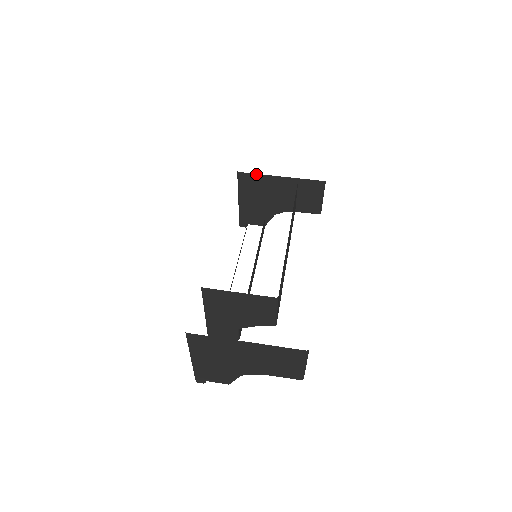
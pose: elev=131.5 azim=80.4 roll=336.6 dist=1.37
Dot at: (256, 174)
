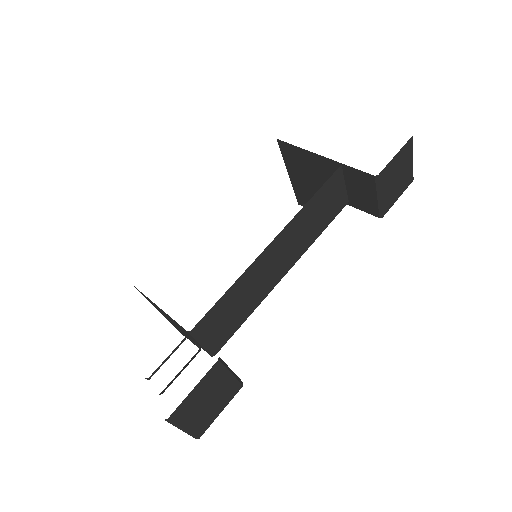
Dot at: (295, 146)
